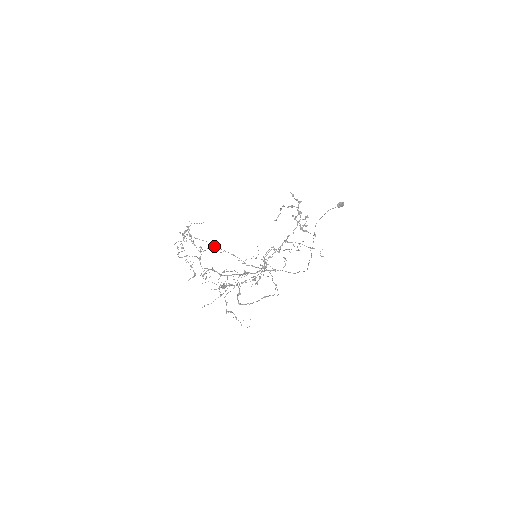
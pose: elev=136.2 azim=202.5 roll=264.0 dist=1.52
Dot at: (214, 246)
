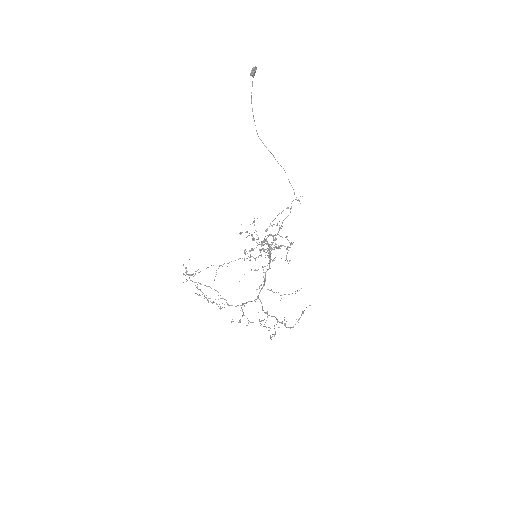
Dot at: occluded
